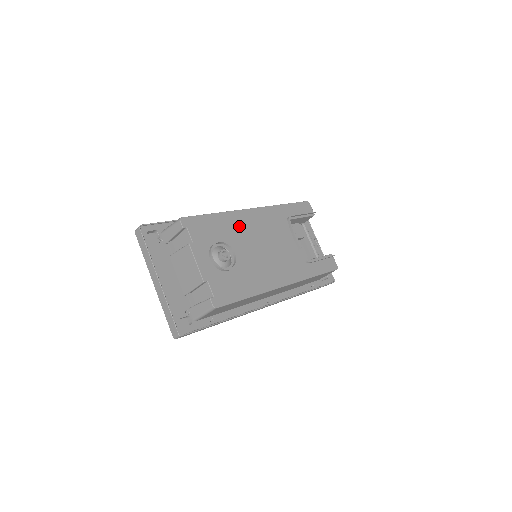
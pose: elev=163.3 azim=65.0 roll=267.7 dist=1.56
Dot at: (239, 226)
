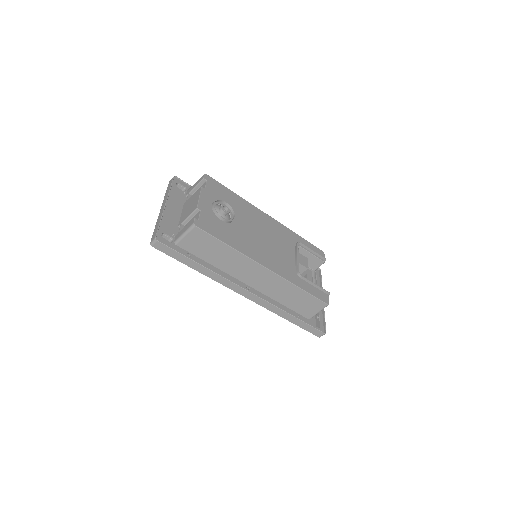
Dot at: (250, 212)
